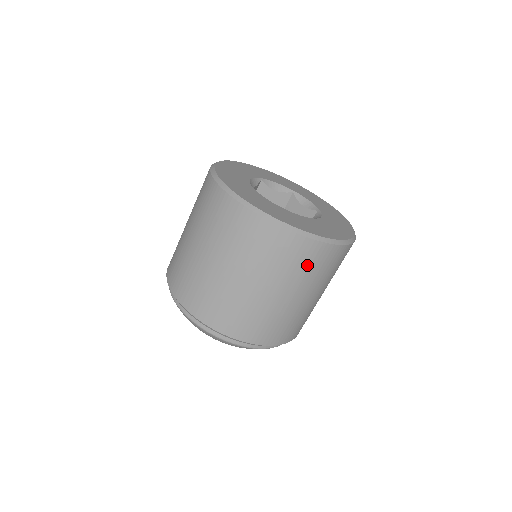
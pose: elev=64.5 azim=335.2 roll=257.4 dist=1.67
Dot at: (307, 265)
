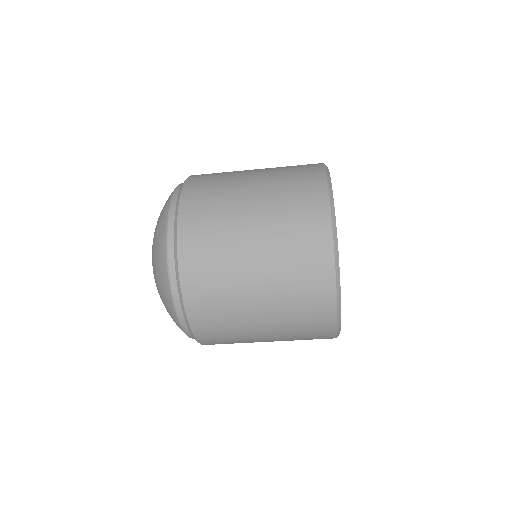
Dot at: (308, 339)
